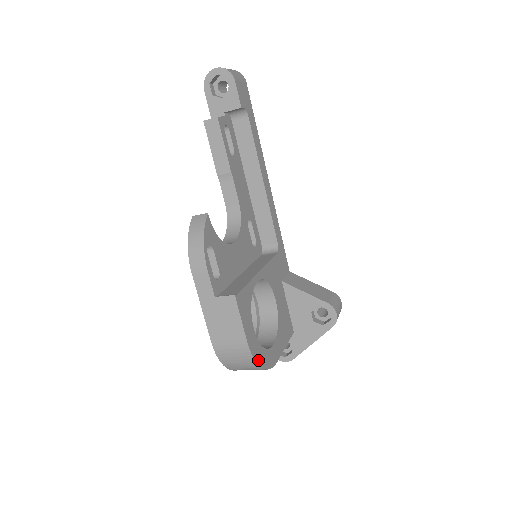
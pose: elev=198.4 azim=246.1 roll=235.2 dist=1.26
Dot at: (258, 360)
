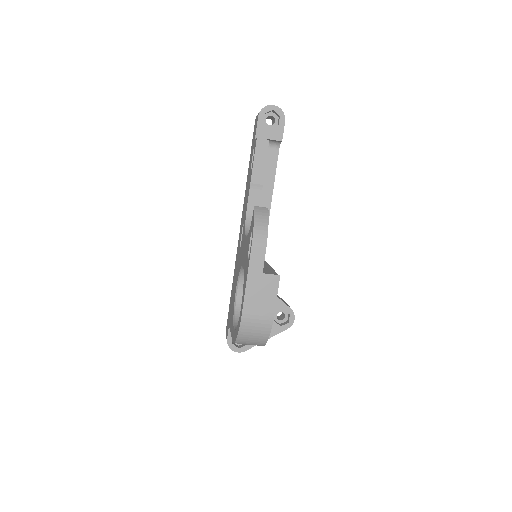
Dot at: (269, 334)
